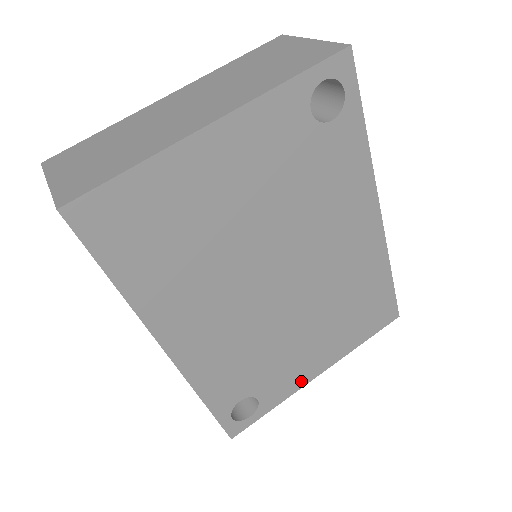
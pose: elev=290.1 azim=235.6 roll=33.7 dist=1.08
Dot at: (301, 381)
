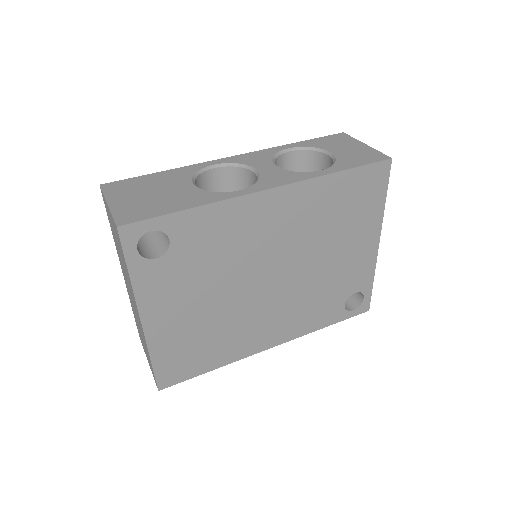
Dot at: (370, 259)
